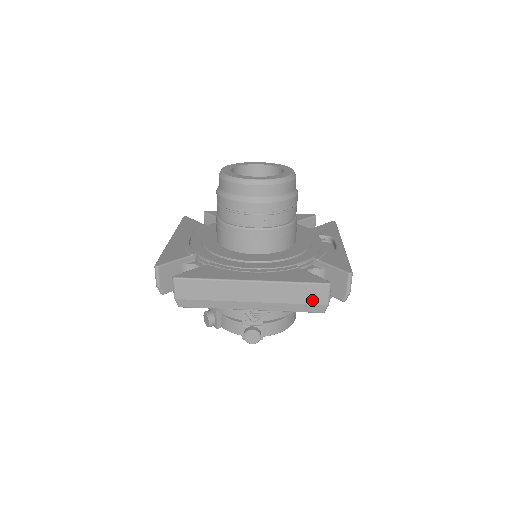
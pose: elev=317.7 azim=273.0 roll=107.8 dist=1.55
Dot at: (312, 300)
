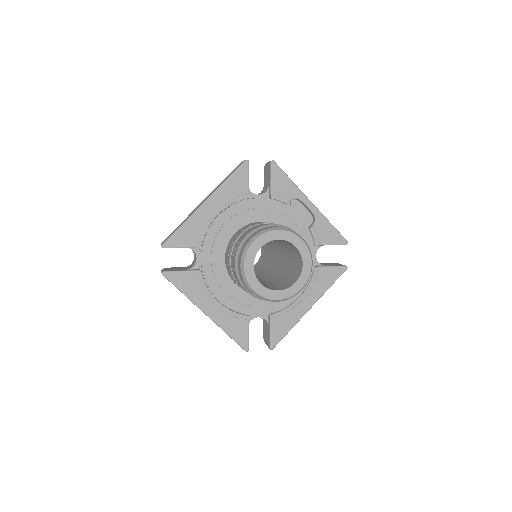
Dot at: occluded
